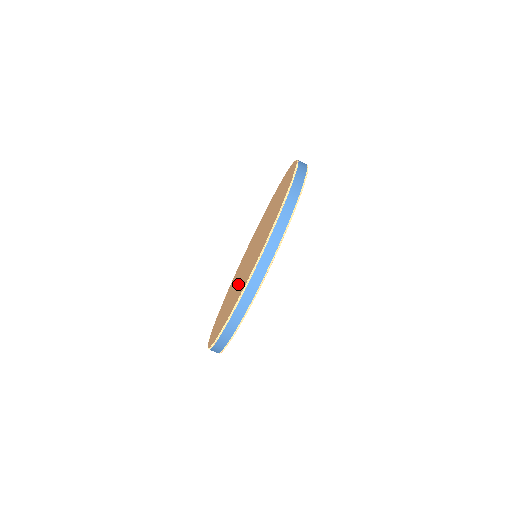
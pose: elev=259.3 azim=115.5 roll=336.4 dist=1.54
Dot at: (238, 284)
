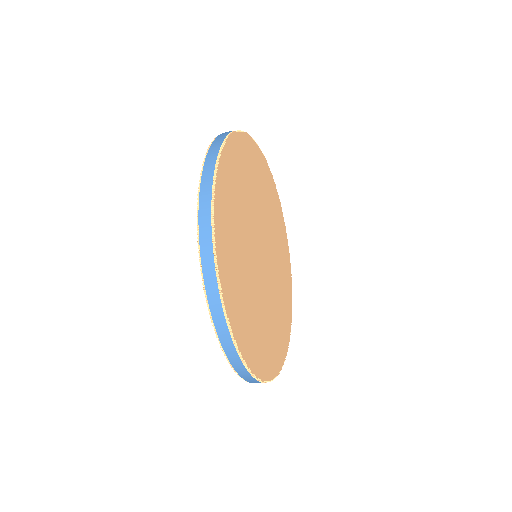
Dot at: occluded
